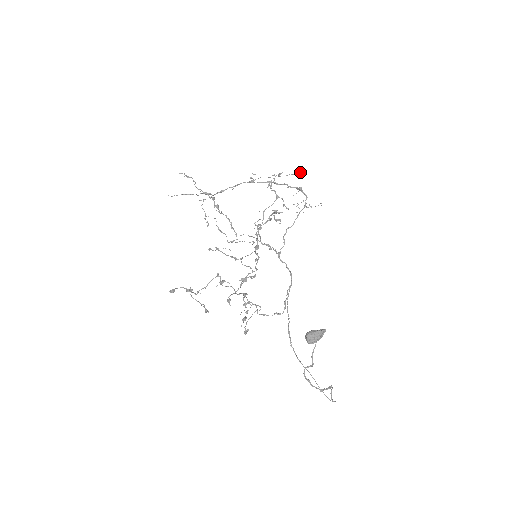
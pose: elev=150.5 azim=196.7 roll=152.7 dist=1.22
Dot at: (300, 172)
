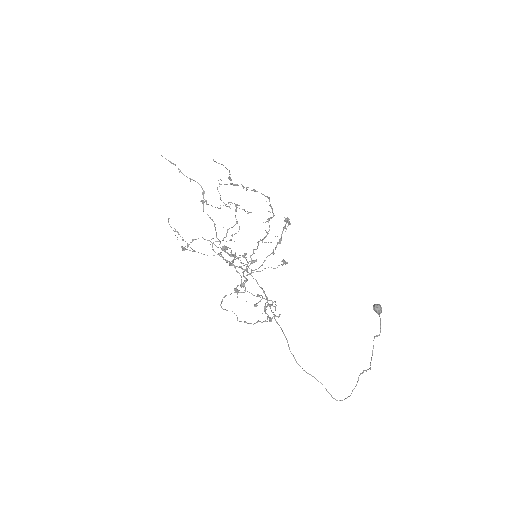
Dot at: (249, 212)
